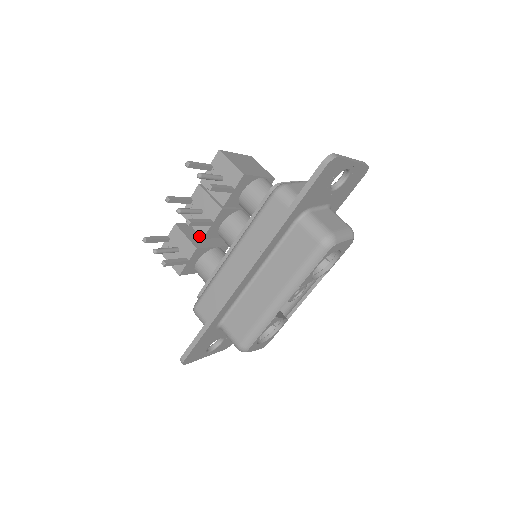
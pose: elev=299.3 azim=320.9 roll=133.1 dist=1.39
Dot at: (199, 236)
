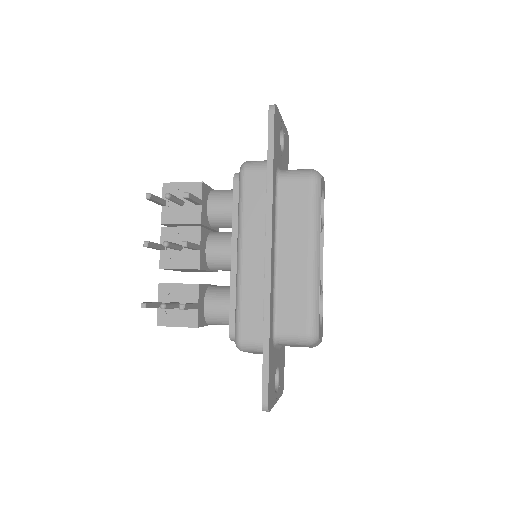
Dot at: occluded
